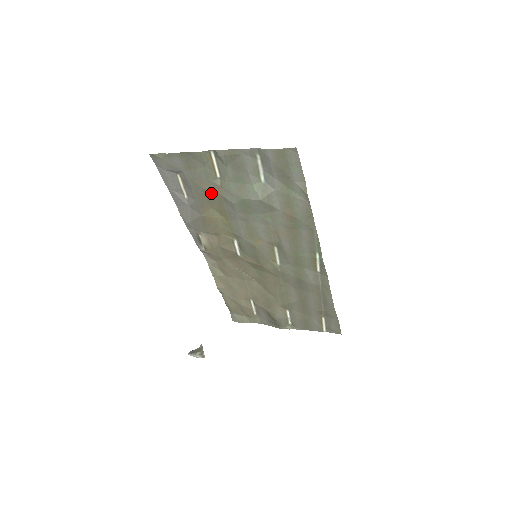
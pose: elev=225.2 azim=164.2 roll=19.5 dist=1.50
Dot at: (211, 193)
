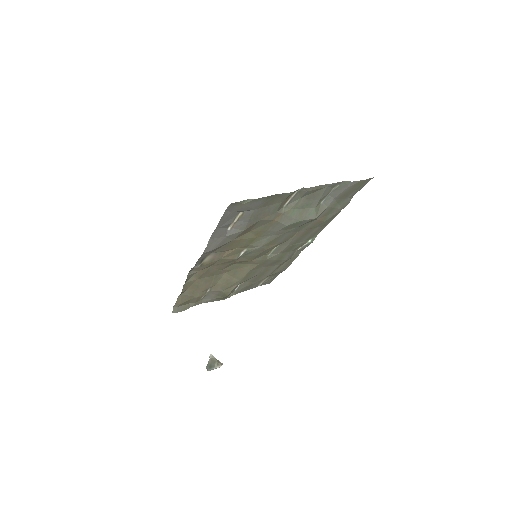
Dot at: (266, 221)
